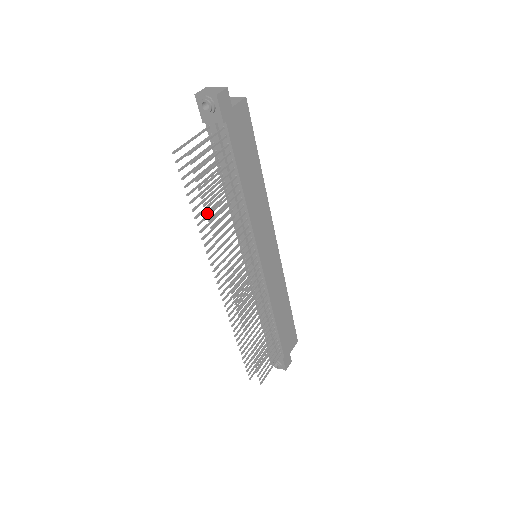
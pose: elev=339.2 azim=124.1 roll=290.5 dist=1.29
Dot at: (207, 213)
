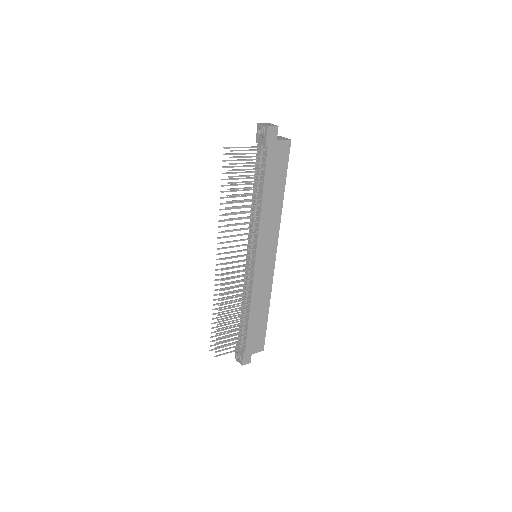
Dot at: (227, 196)
